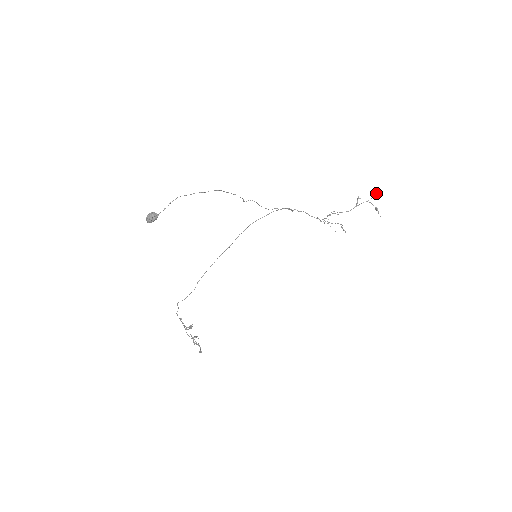
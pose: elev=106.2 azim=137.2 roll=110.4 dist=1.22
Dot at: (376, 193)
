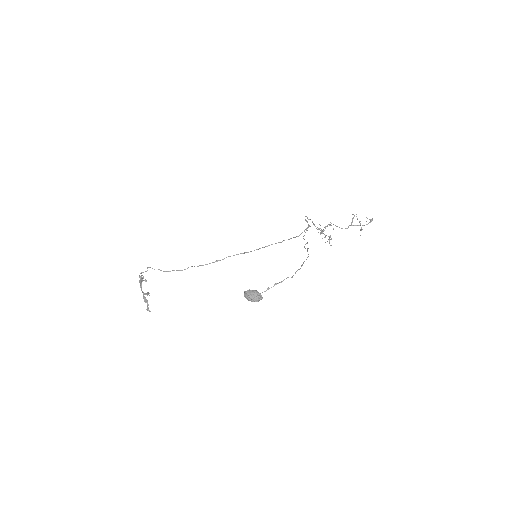
Dot at: (372, 220)
